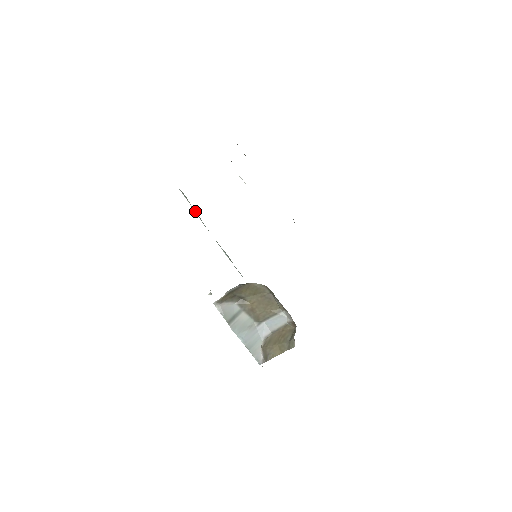
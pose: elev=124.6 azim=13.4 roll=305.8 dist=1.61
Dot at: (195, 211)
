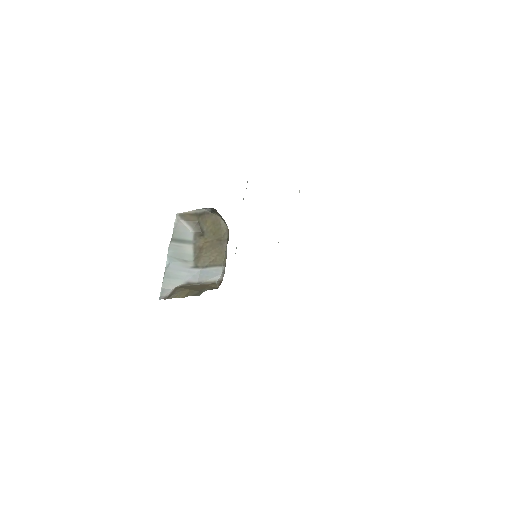
Dot at: occluded
